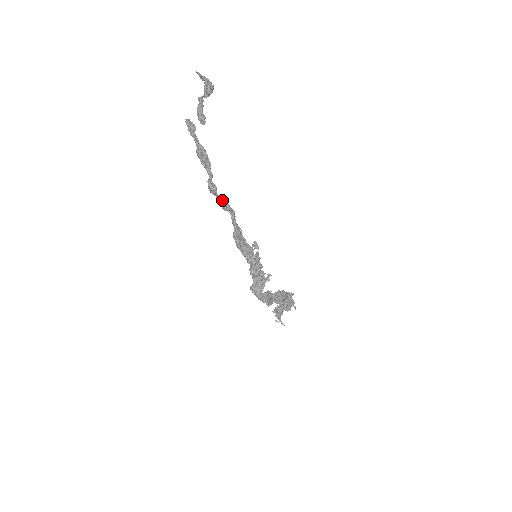
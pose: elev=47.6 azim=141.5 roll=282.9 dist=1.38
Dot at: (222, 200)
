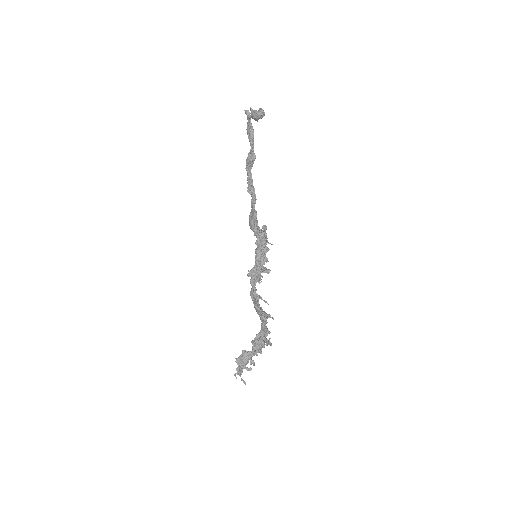
Dot at: occluded
